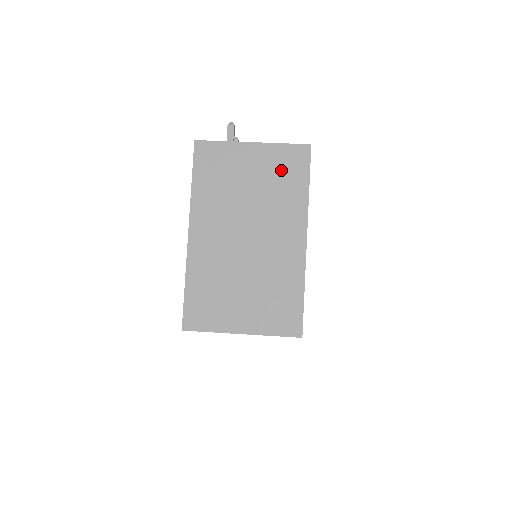
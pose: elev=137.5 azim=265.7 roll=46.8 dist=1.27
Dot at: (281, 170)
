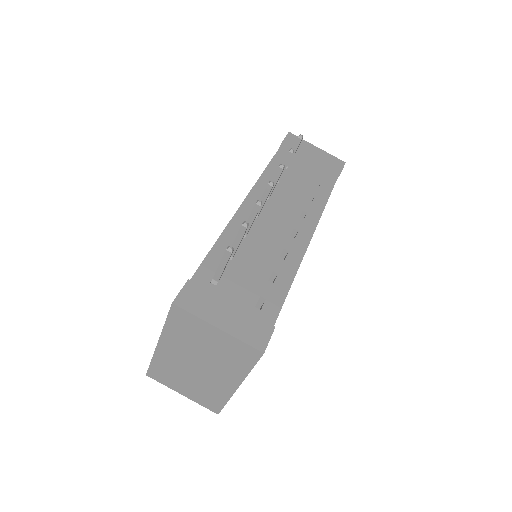
Dot at: (234, 352)
